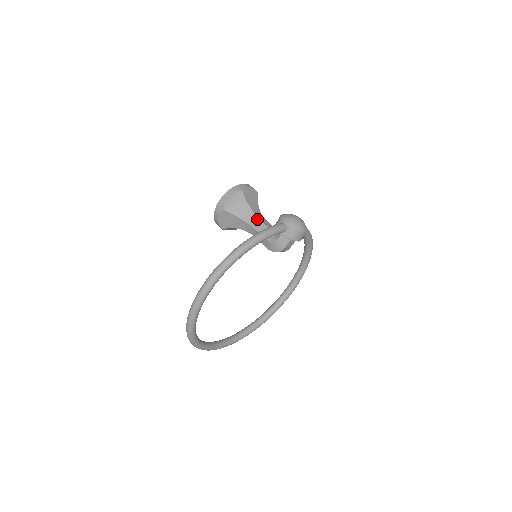
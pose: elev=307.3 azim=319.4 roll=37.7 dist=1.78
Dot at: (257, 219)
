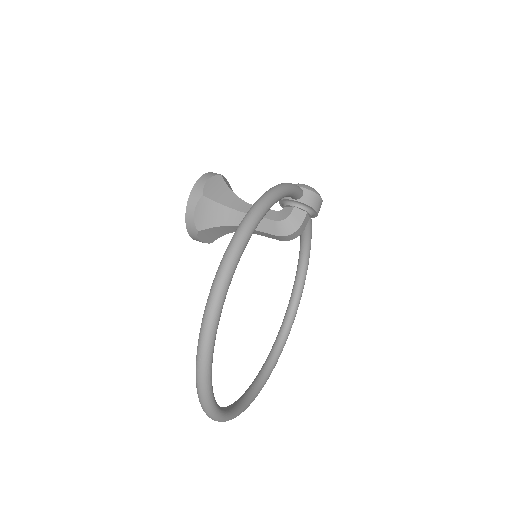
Dot at: (249, 205)
